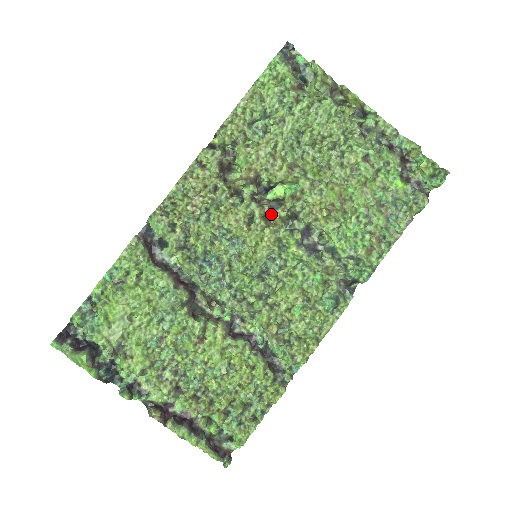
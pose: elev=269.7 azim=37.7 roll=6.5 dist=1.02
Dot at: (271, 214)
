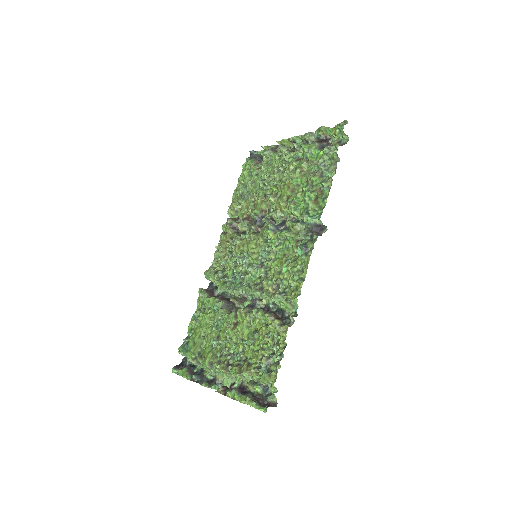
Dot at: (261, 229)
